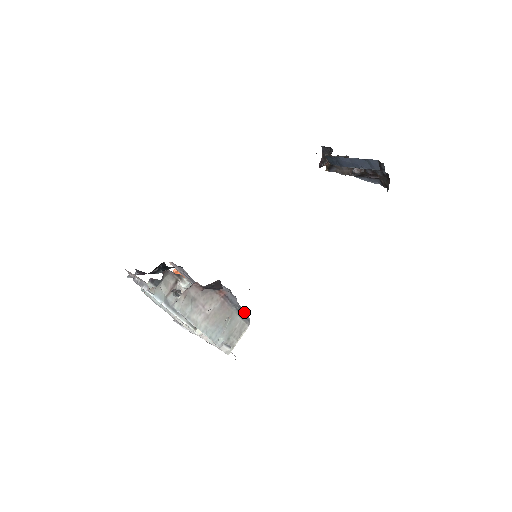
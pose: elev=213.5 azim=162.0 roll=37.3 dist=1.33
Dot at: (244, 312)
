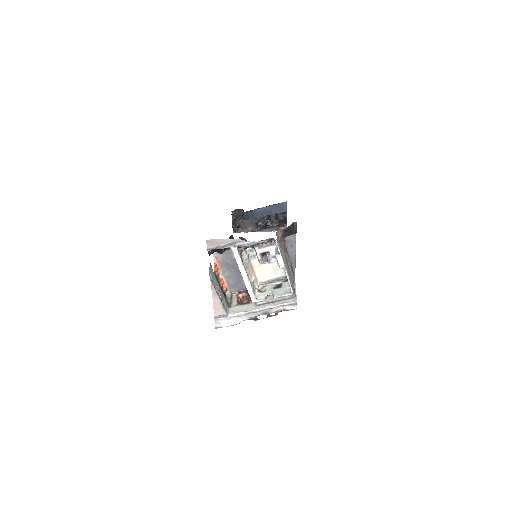
Dot at: (294, 267)
